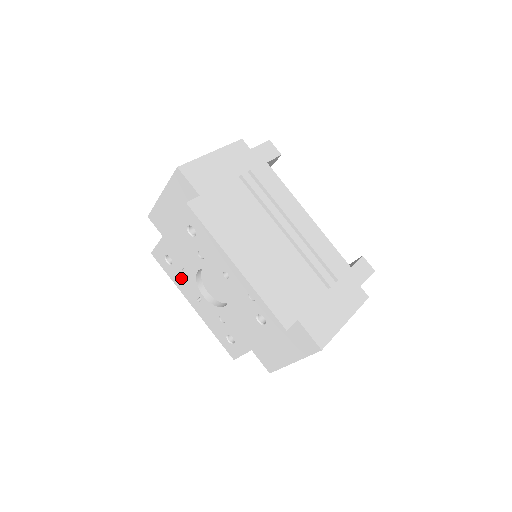
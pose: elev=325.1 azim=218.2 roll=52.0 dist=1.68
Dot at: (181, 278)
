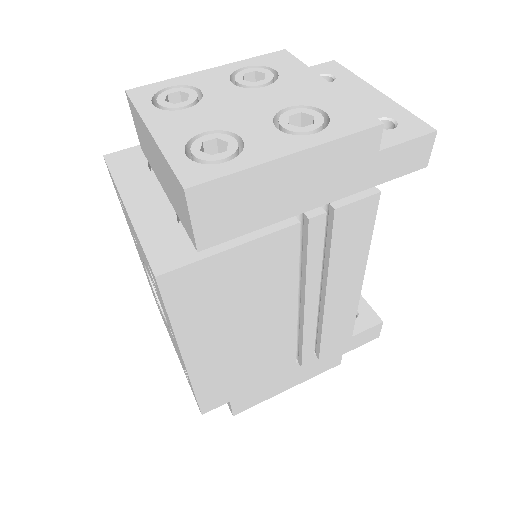
Dot at: (130, 228)
